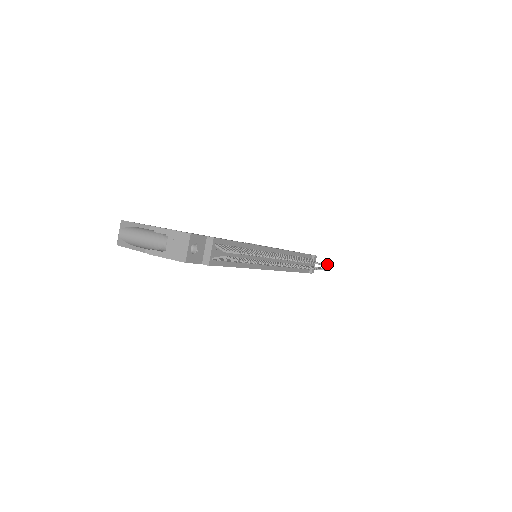
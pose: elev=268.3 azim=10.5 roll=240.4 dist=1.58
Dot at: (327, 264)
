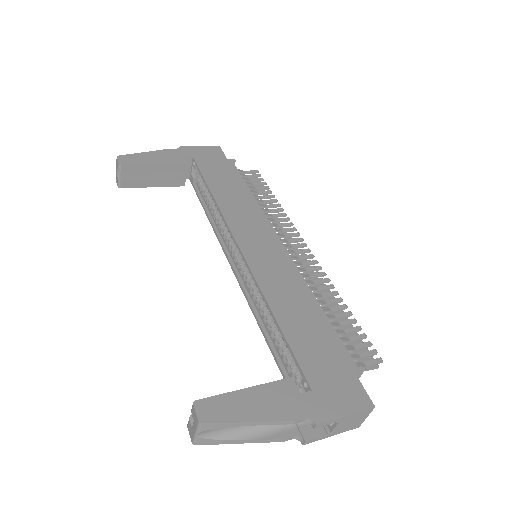
Dot at: (260, 174)
